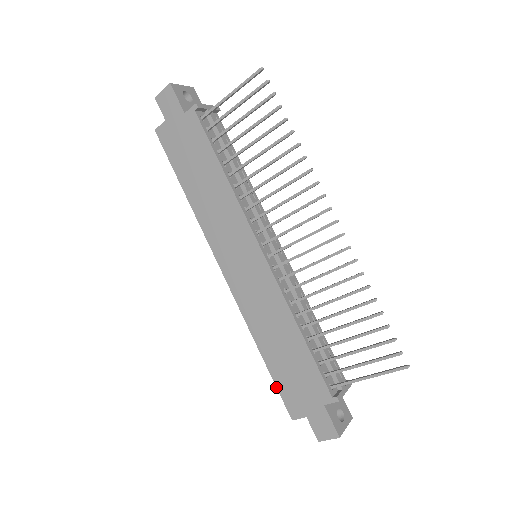
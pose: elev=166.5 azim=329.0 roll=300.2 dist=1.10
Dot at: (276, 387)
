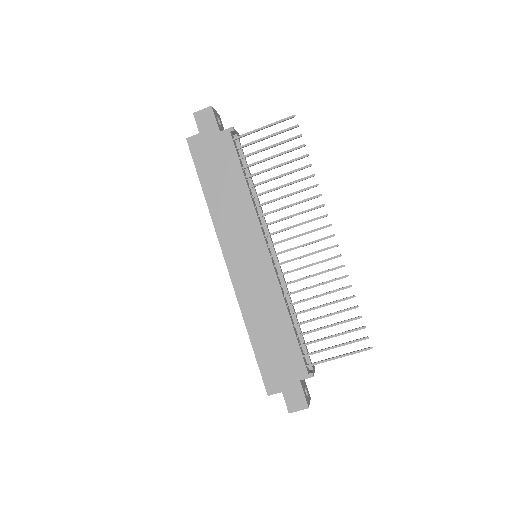
Dot at: (258, 366)
